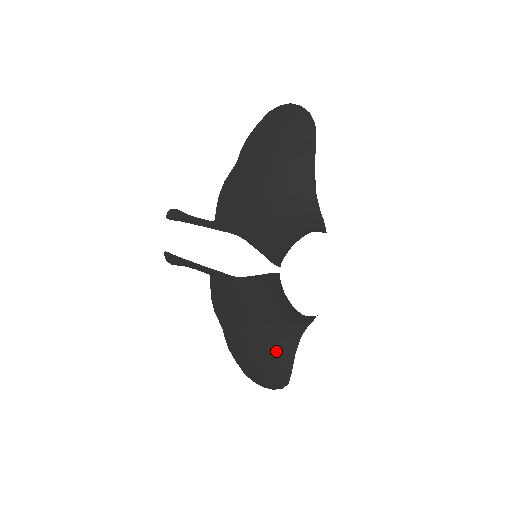
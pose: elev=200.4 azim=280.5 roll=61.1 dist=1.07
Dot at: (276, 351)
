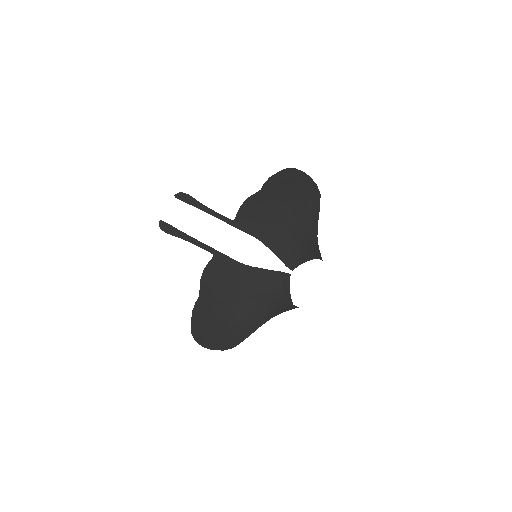
Dot at: (247, 322)
